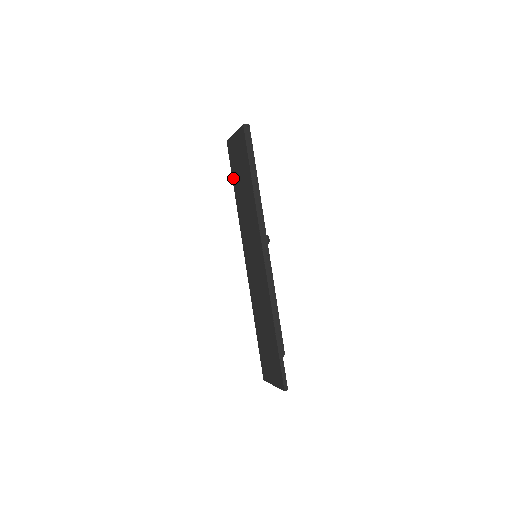
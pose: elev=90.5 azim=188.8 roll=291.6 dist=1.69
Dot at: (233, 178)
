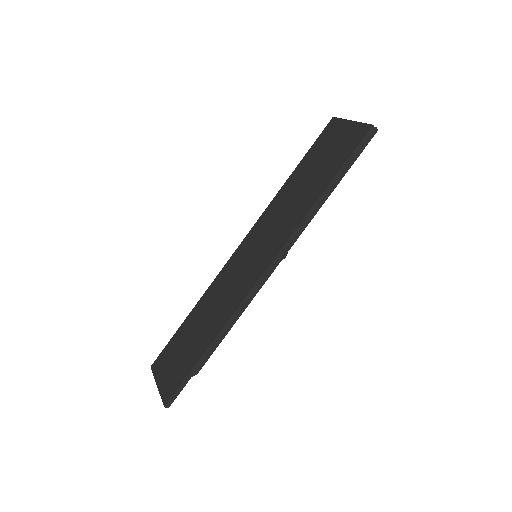
Dot at: (304, 159)
